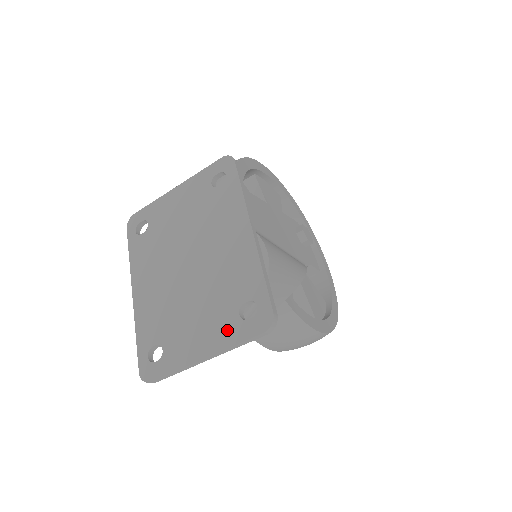
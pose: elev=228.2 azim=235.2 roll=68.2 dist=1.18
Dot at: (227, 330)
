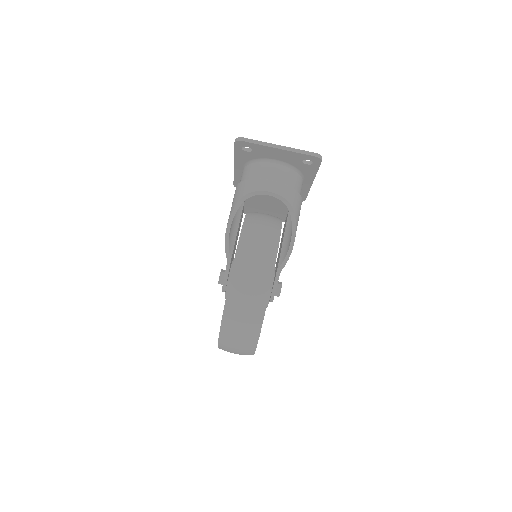
Dot at: occluded
